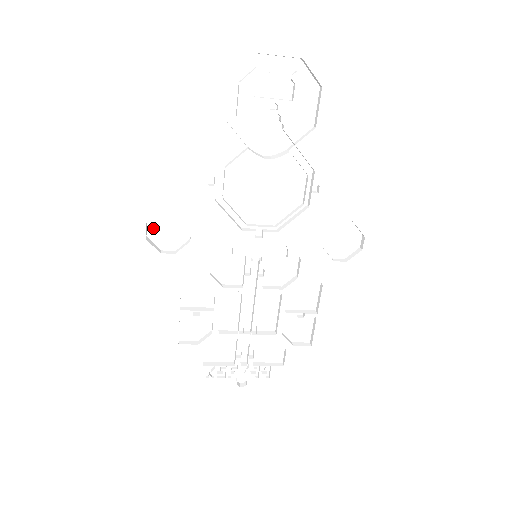
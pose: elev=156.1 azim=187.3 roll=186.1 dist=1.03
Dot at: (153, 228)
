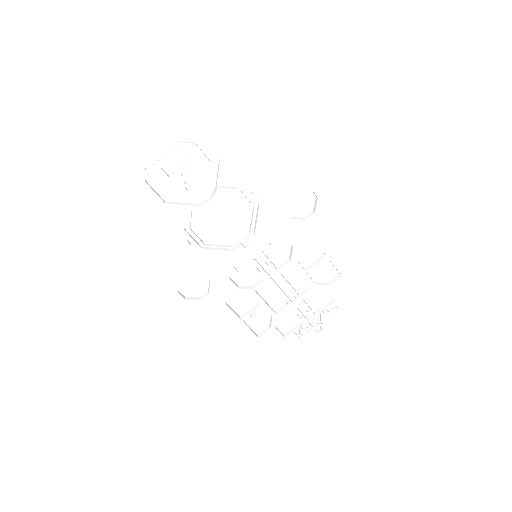
Dot at: (184, 290)
